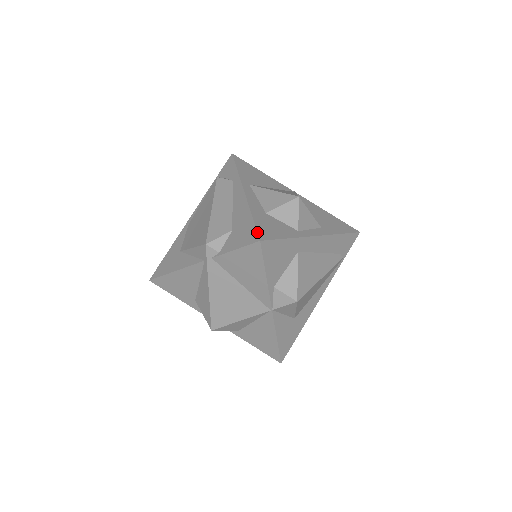
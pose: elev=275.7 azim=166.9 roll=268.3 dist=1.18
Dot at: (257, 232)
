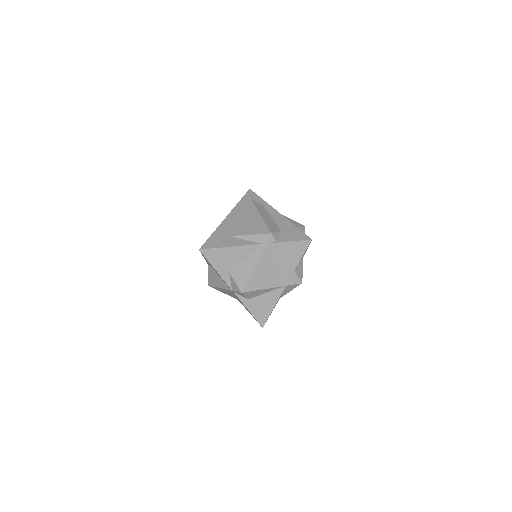
Dot at: occluded
